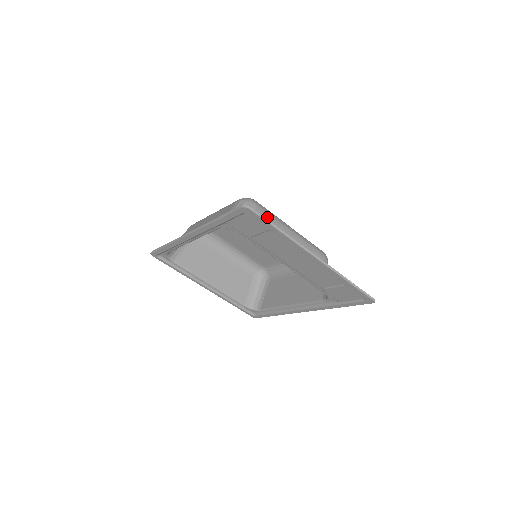
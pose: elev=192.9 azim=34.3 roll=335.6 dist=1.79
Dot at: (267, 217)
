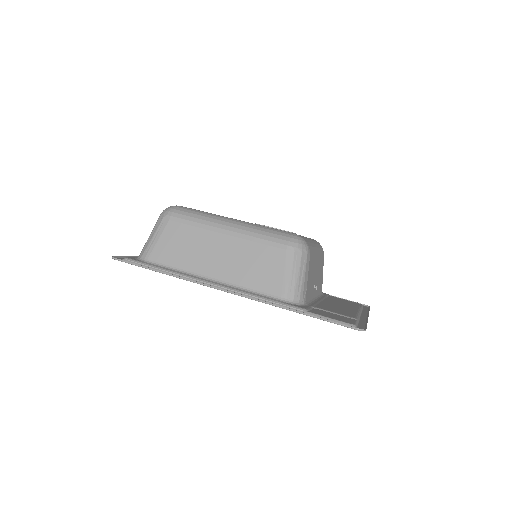
Dot at: (312, 257)
